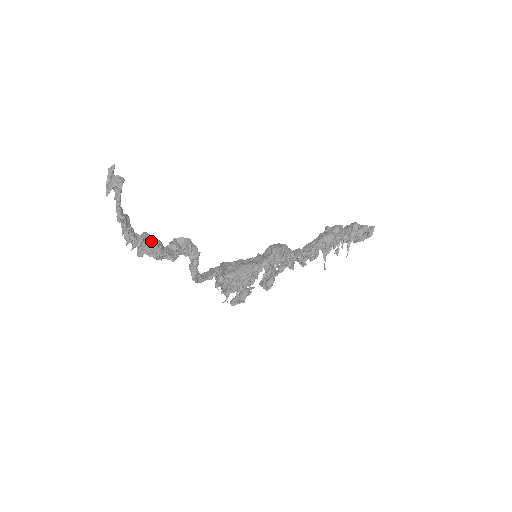
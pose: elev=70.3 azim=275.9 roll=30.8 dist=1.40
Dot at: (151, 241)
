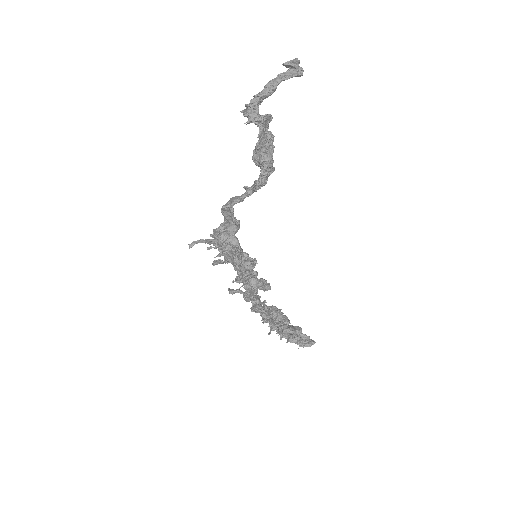
Dot at: (268, 128)
